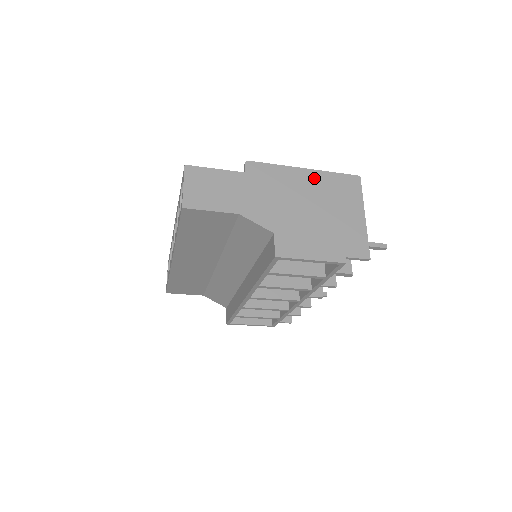
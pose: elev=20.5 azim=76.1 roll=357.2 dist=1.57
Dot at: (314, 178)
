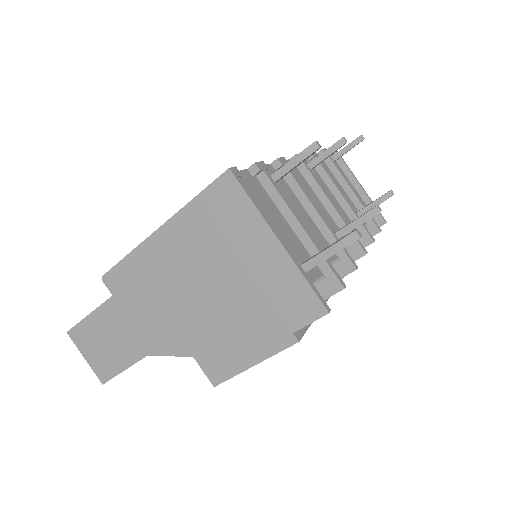
Dot at: (177, 235)
